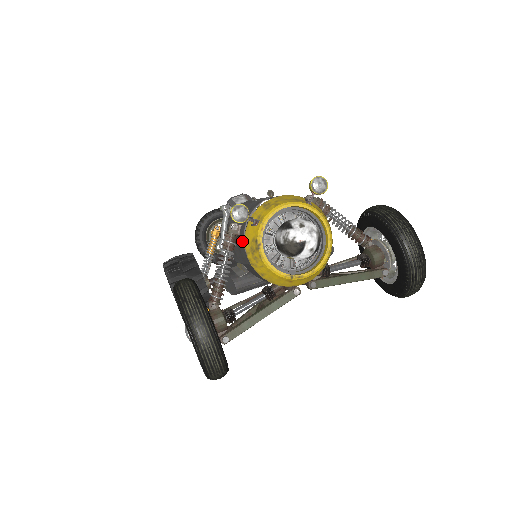
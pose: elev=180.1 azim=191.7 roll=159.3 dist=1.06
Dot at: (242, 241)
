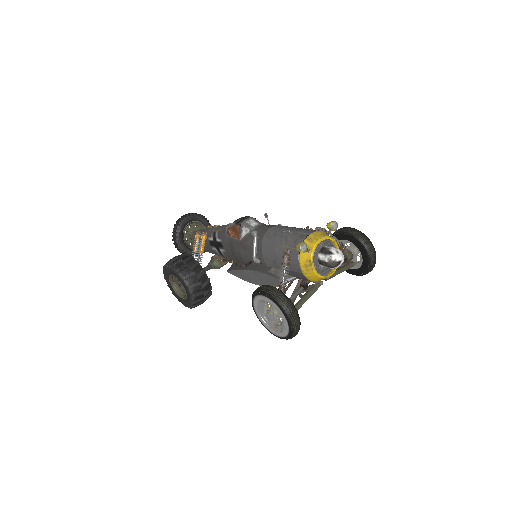
Dot at: (296, 260)
